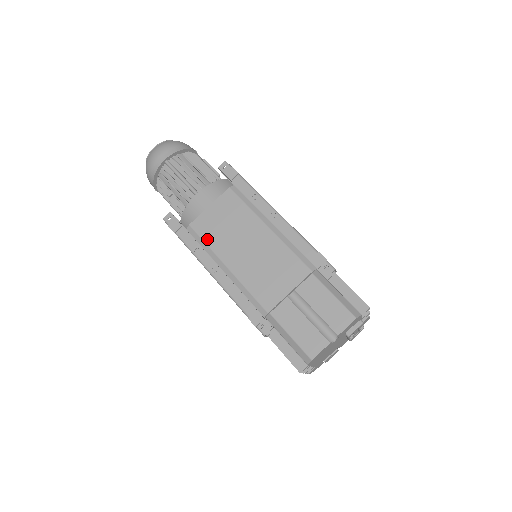
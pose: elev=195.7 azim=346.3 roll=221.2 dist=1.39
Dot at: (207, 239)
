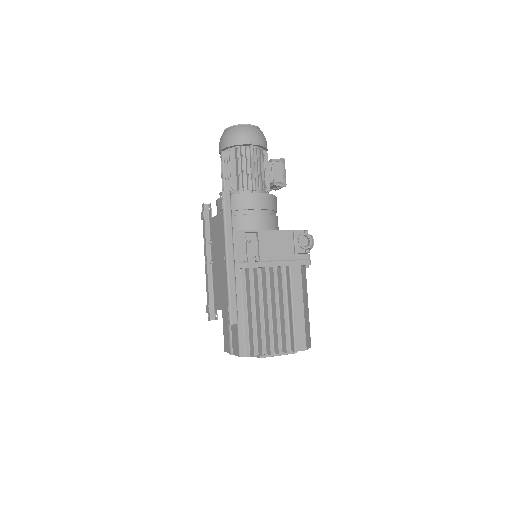
Dot at: (212, 237)
